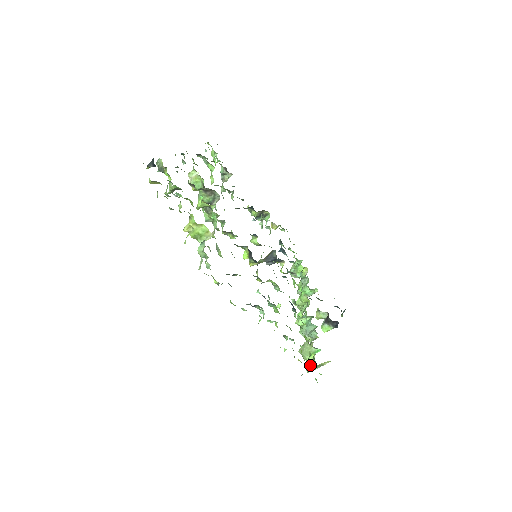
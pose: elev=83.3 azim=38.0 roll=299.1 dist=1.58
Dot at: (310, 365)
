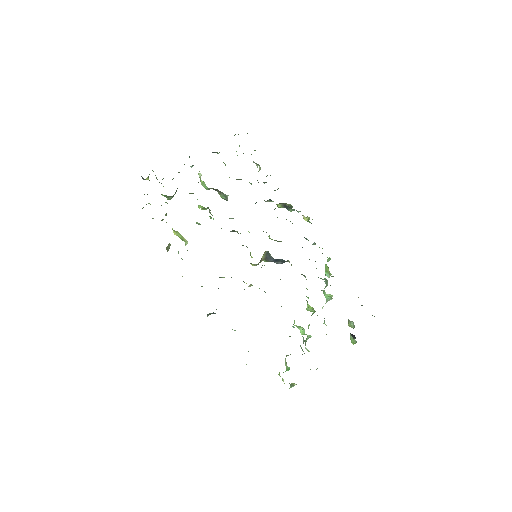
Dot at: occluded
